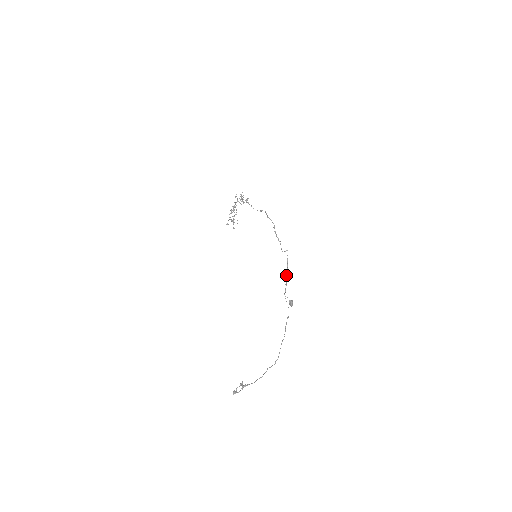
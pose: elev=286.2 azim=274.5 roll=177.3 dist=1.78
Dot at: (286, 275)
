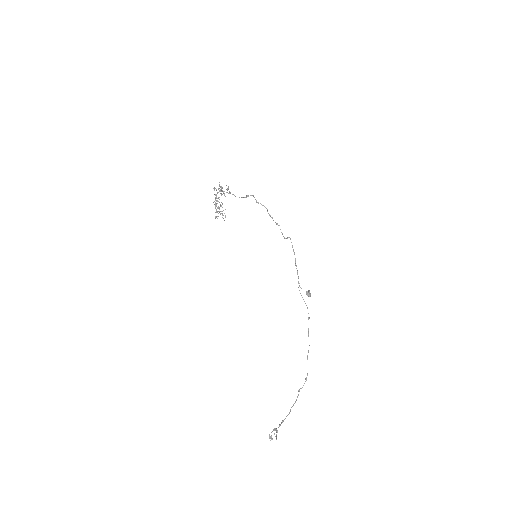
Dot at: (295, 264)
